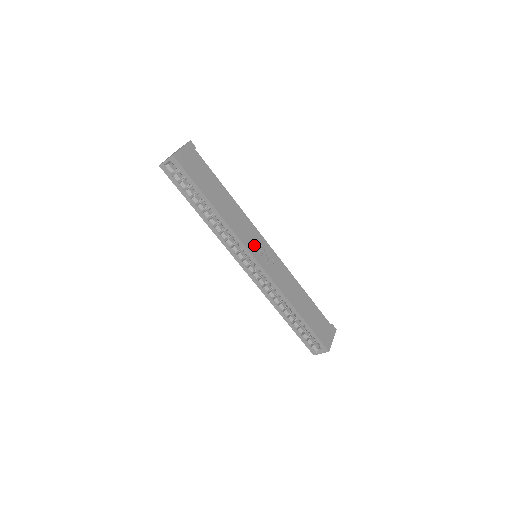
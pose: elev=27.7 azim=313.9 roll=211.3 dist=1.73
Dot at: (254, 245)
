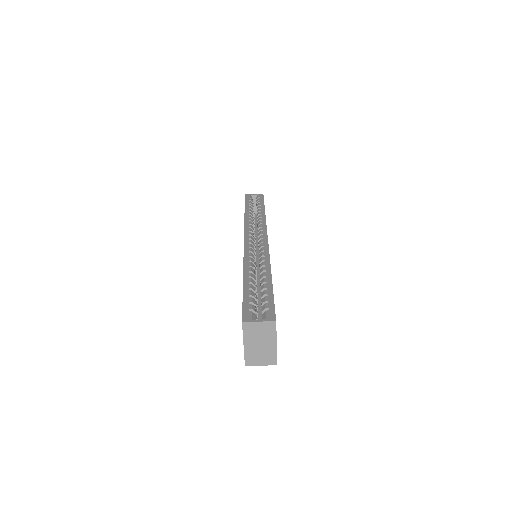
Dot at: occluded
